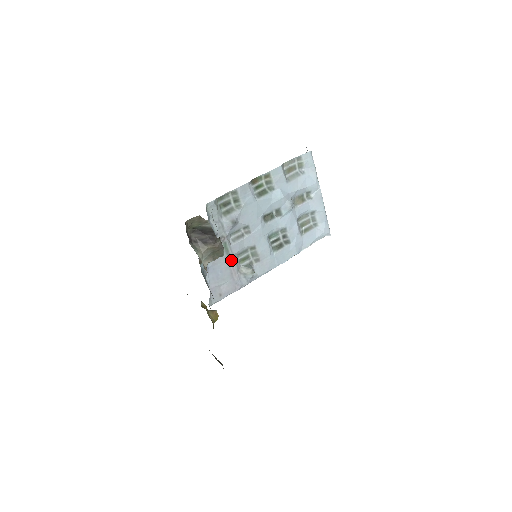
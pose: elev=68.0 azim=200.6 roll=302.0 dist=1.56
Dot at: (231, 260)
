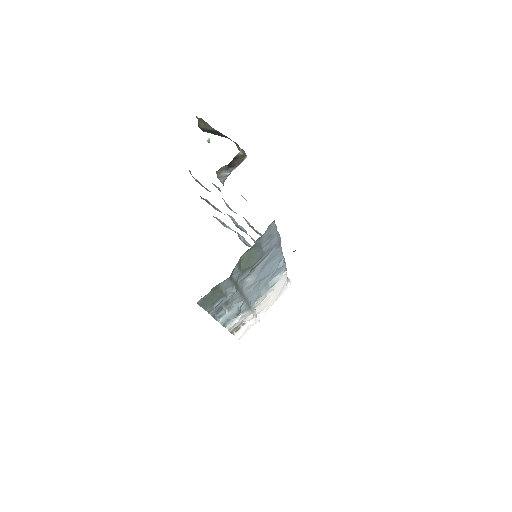
Dot at: occluded
